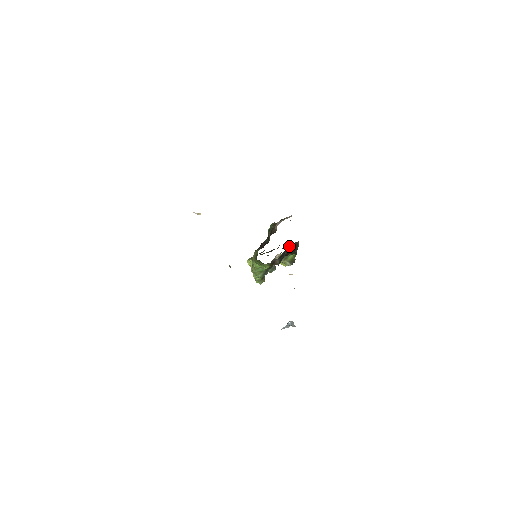
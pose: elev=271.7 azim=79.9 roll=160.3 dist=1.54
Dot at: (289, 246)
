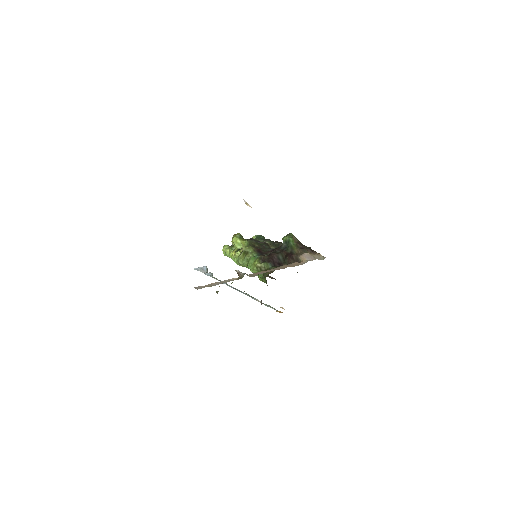
Dot at: occluded
